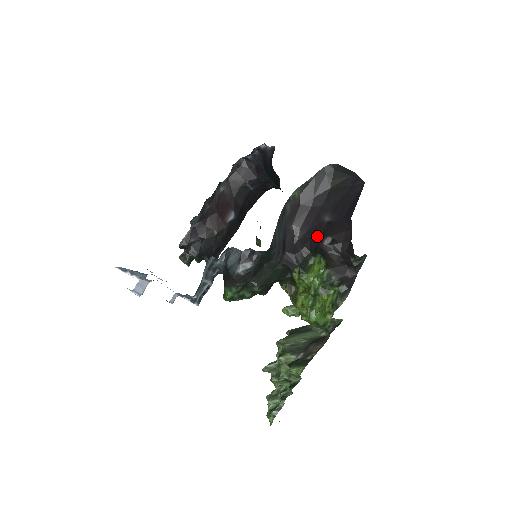
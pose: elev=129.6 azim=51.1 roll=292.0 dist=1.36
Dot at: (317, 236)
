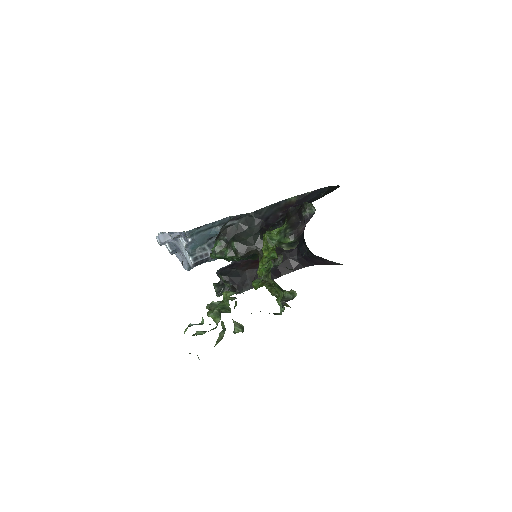
Dot at: occluded
